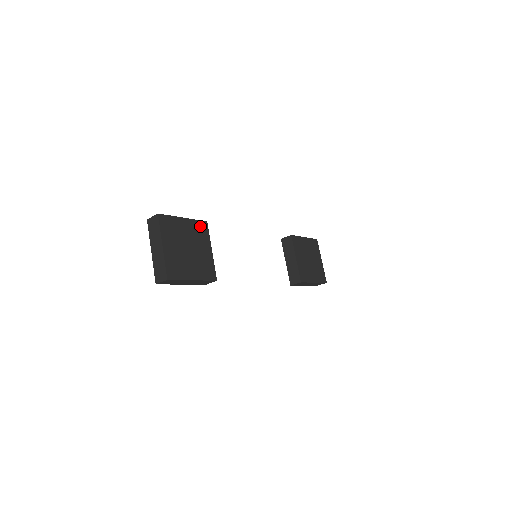
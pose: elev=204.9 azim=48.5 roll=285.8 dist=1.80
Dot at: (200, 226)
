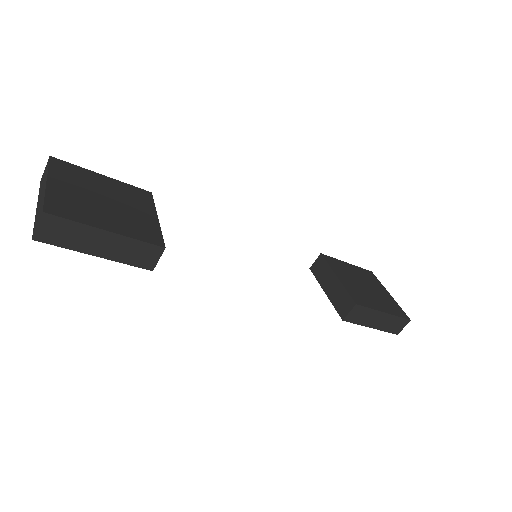
Dot at: (136, 191)
